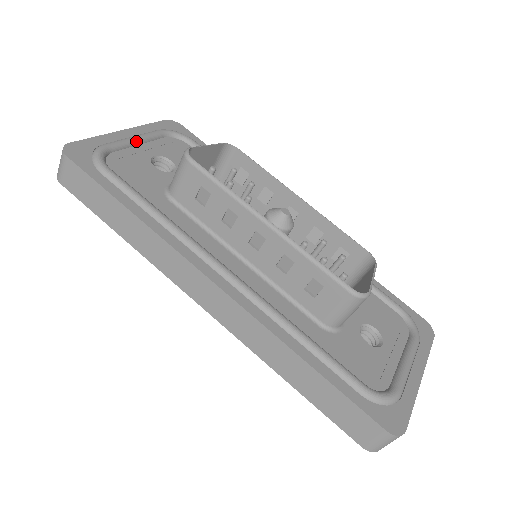
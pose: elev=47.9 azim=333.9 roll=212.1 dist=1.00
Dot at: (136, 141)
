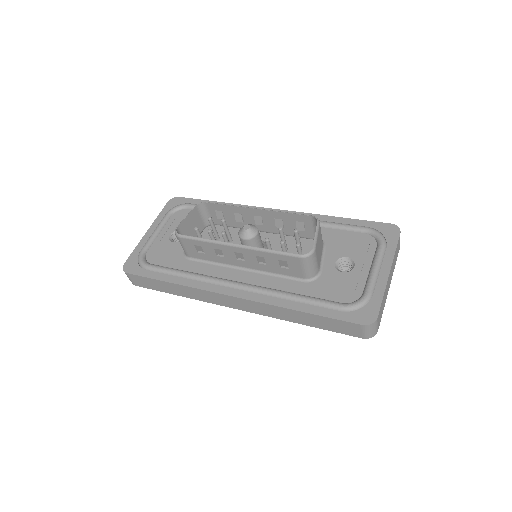
Dot at: (156, 233)
